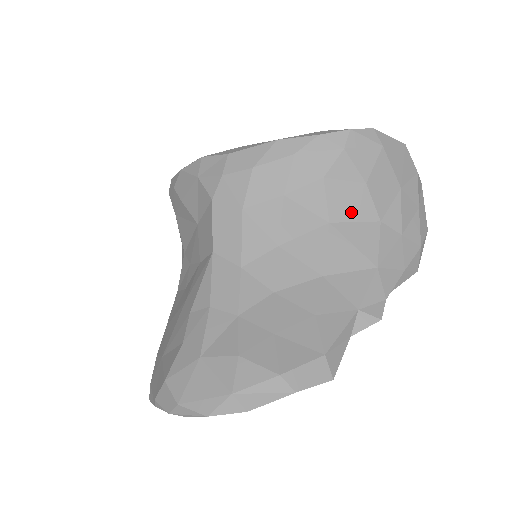
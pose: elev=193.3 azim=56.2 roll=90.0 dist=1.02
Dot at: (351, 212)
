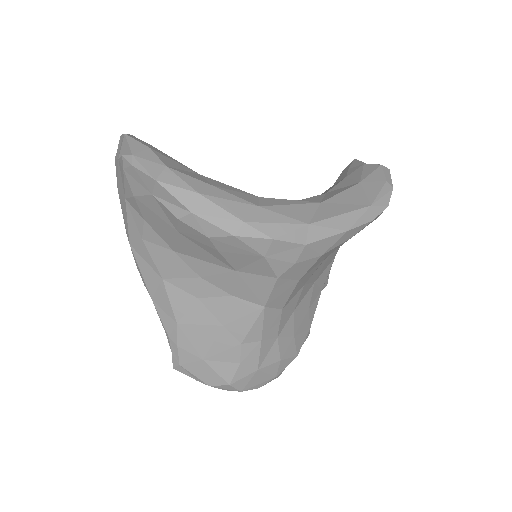
Dot at: occluded
